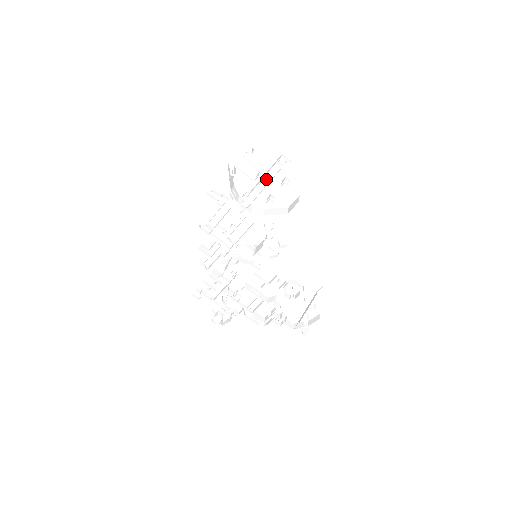
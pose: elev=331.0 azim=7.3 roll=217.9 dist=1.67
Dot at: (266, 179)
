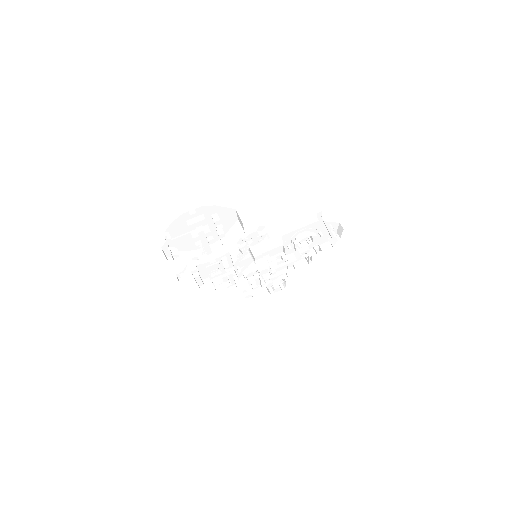
Dot at: (202, 235)
